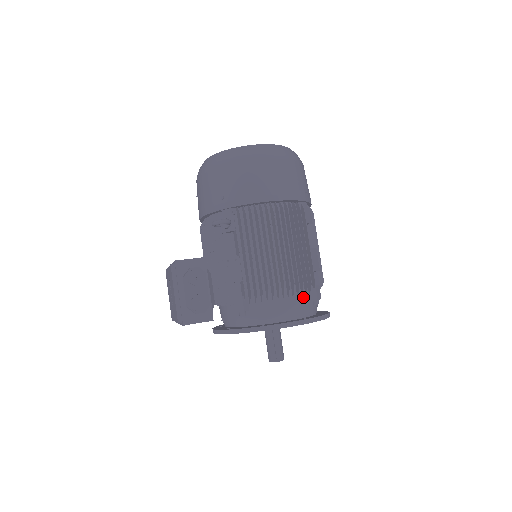
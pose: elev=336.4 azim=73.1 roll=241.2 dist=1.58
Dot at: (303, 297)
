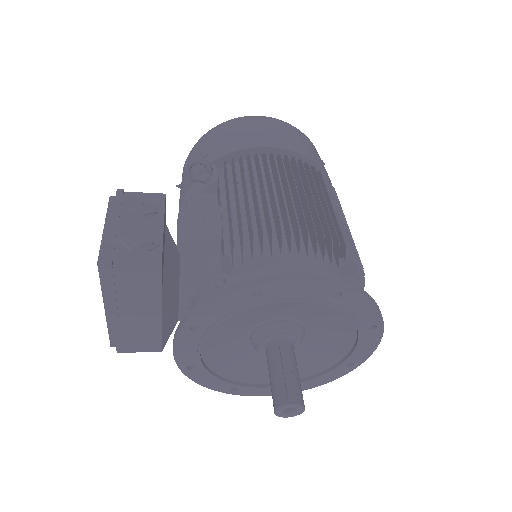
Dot at: (327, 265)
